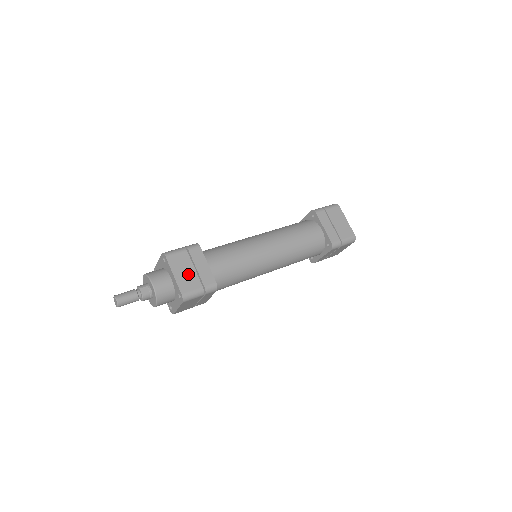
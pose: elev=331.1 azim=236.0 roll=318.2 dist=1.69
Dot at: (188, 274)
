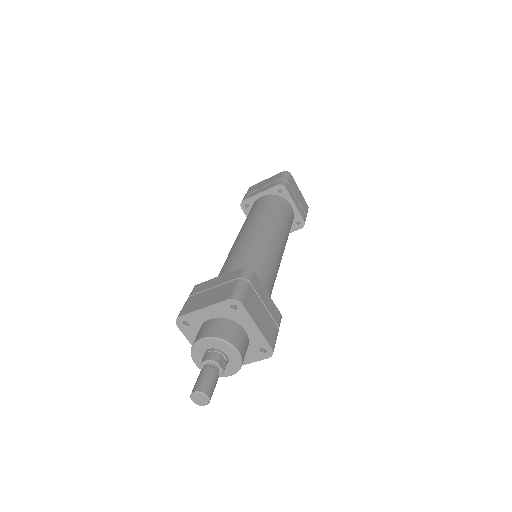
Dot at: (264, 317)
